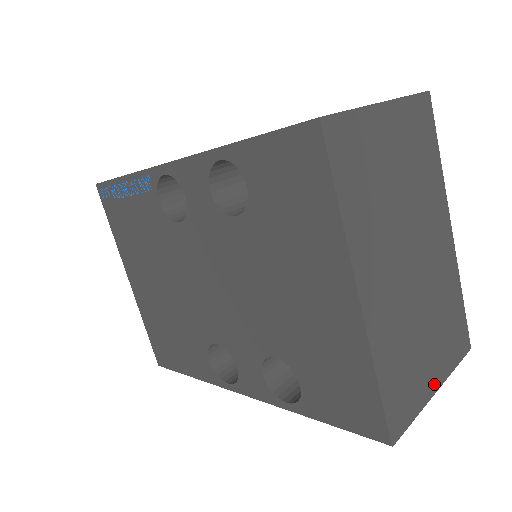
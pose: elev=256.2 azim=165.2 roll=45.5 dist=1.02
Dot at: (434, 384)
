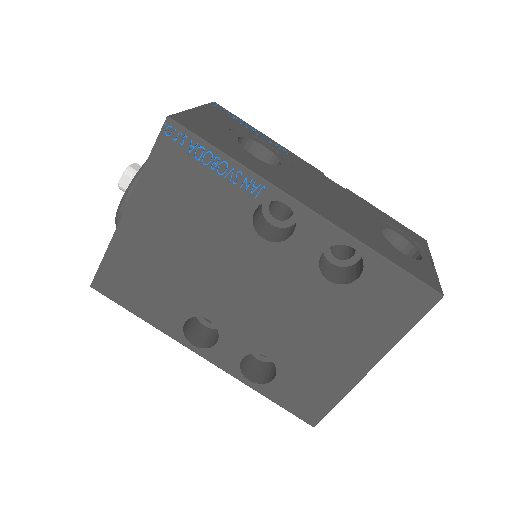
Dot at: occluded
